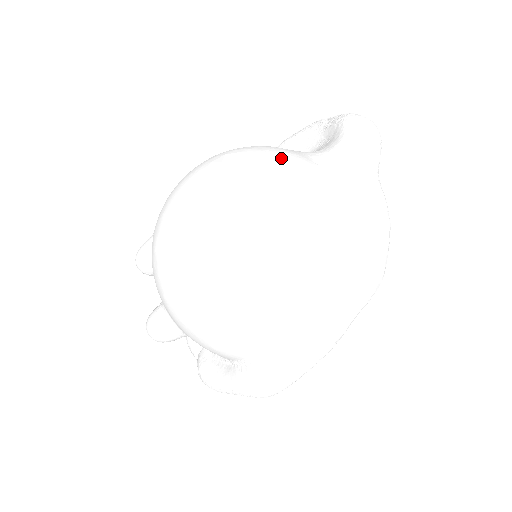
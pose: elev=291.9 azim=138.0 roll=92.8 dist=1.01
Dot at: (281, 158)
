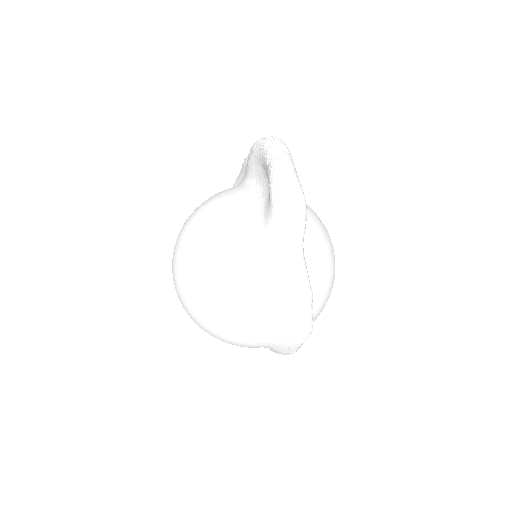
Dot at: (219, 260)
